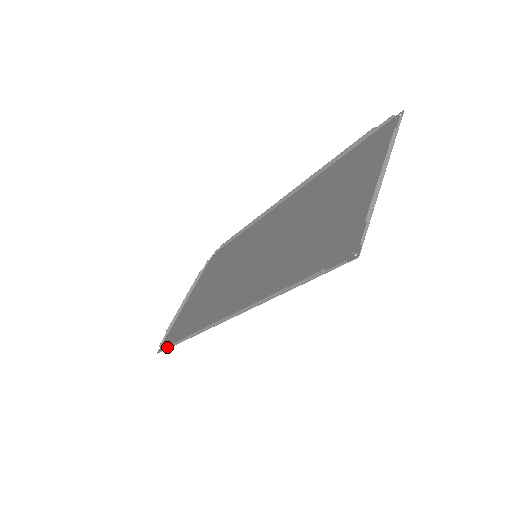
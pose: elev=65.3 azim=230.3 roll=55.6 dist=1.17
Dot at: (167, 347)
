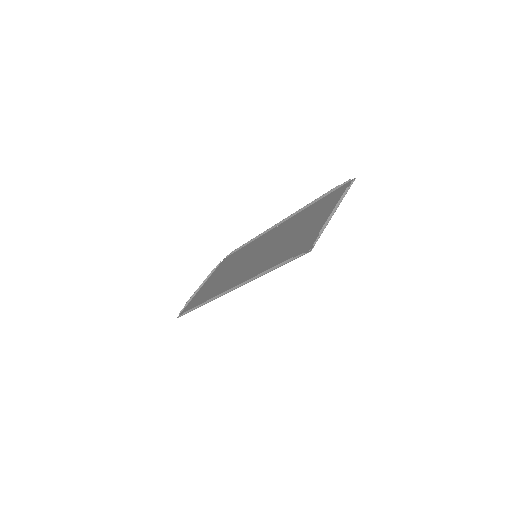
Dot at: (186, 312)
